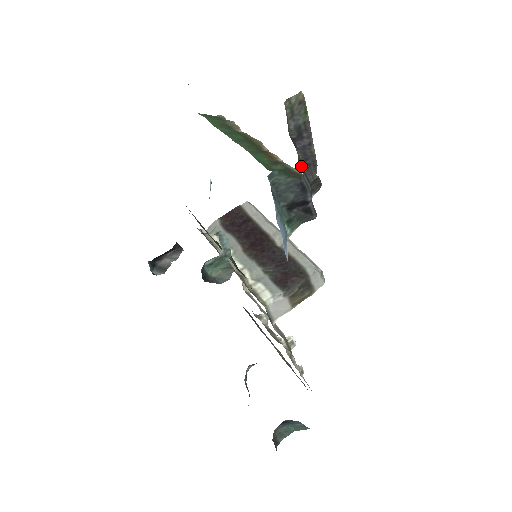
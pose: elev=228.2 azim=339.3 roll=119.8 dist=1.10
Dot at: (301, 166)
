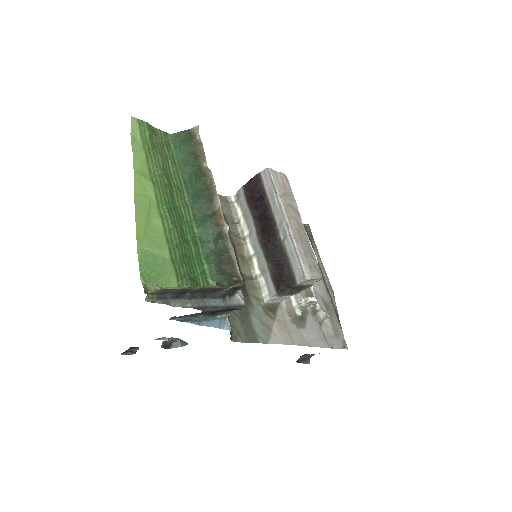
Dot at: (204, 296)
